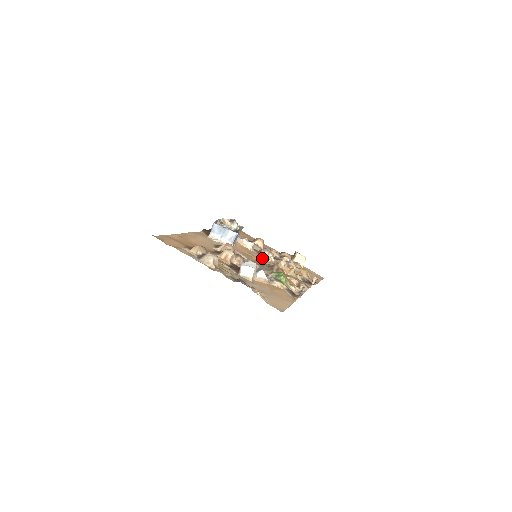
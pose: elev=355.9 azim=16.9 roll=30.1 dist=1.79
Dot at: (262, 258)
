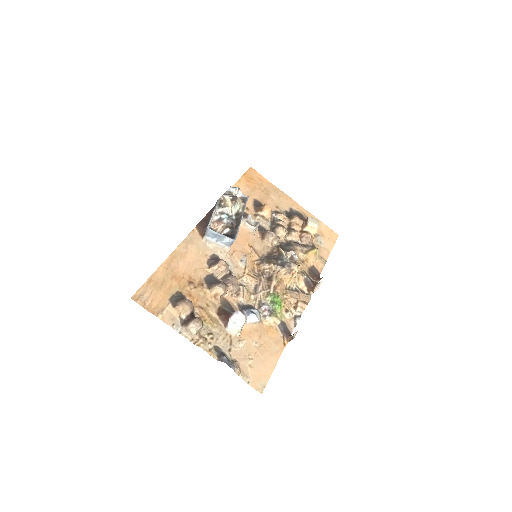
Dot at: (265, 246)
